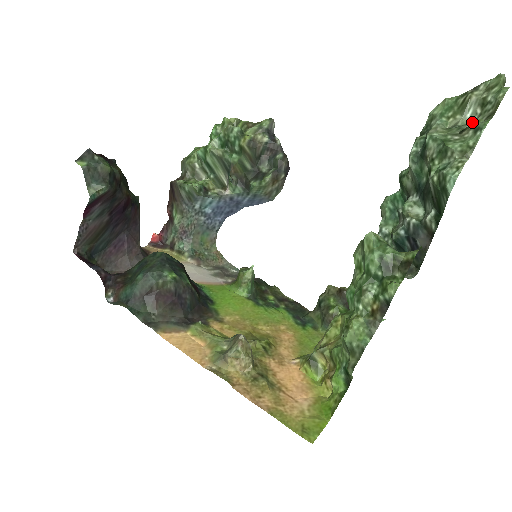
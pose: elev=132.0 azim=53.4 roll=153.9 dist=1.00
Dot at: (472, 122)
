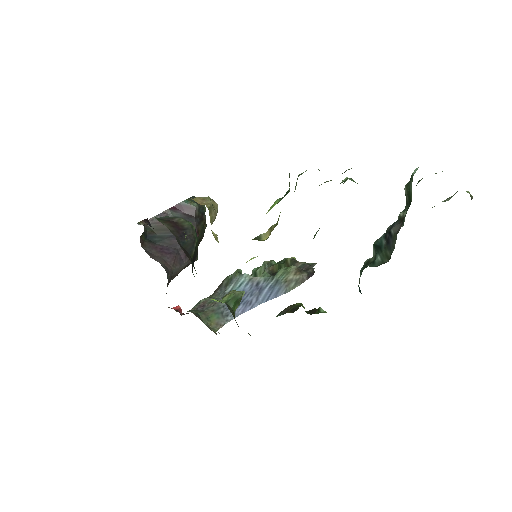
Dot at: occluded
